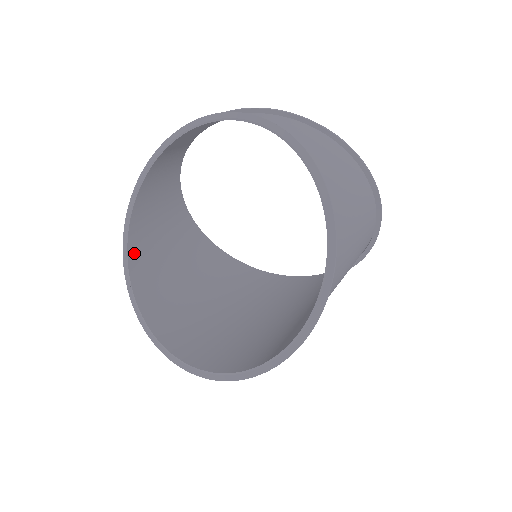
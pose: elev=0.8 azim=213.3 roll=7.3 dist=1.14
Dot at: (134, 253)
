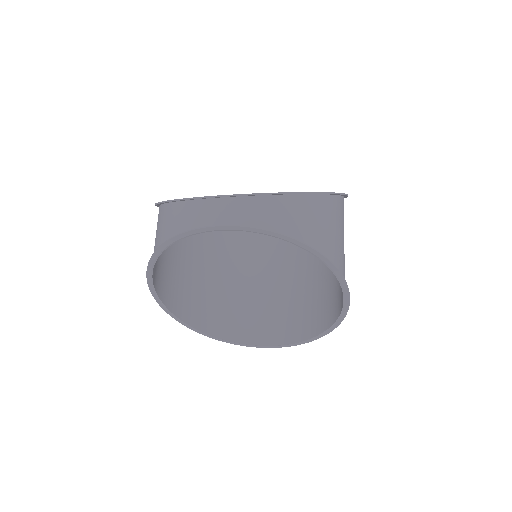
Dot at: (158, 287)
